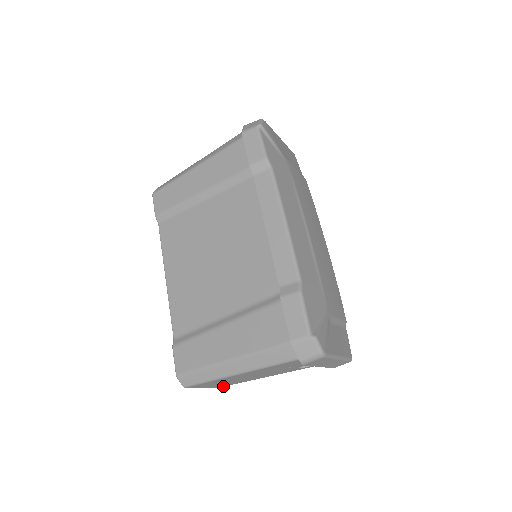
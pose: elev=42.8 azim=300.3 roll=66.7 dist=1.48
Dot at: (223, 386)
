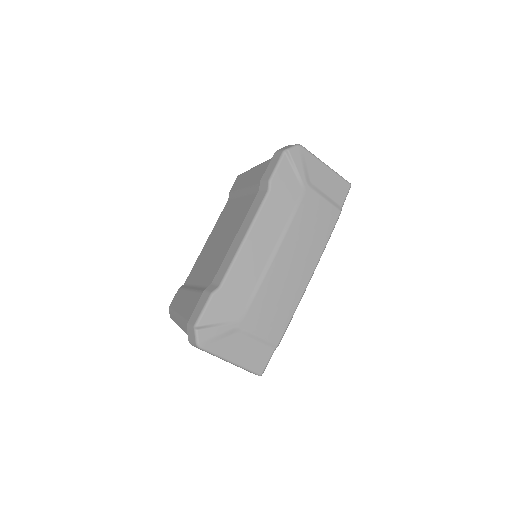
Dot at: occluded
